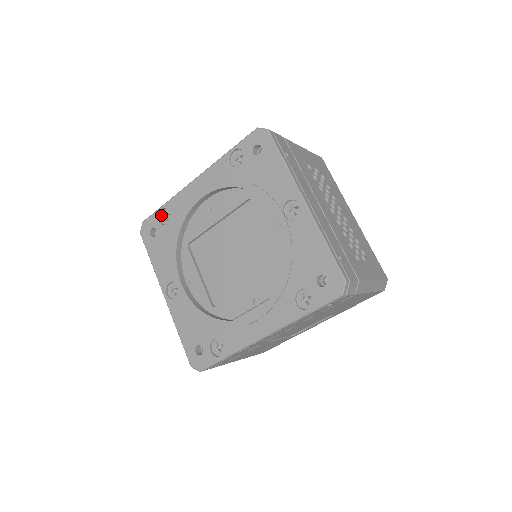
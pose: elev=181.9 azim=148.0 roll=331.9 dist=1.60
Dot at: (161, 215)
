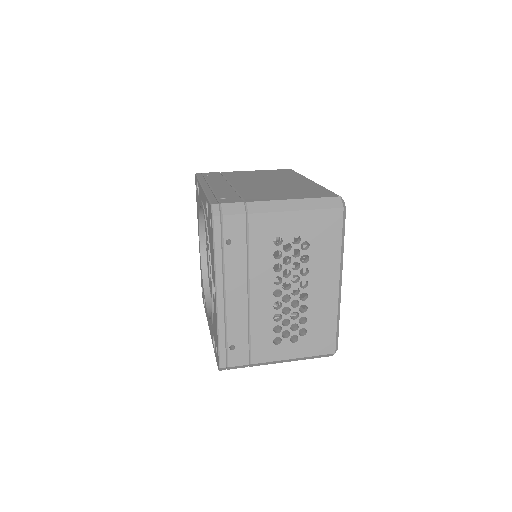
Dot at: occluded
